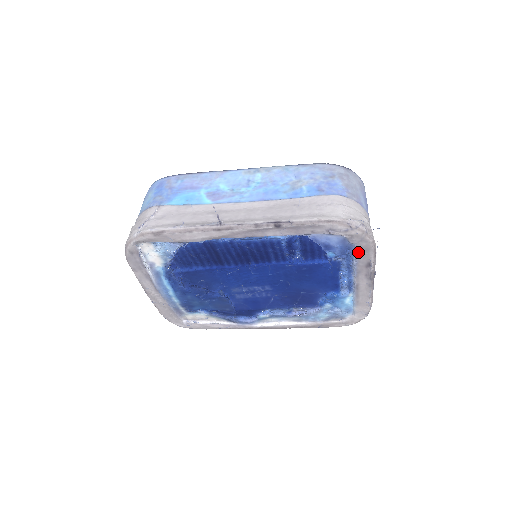
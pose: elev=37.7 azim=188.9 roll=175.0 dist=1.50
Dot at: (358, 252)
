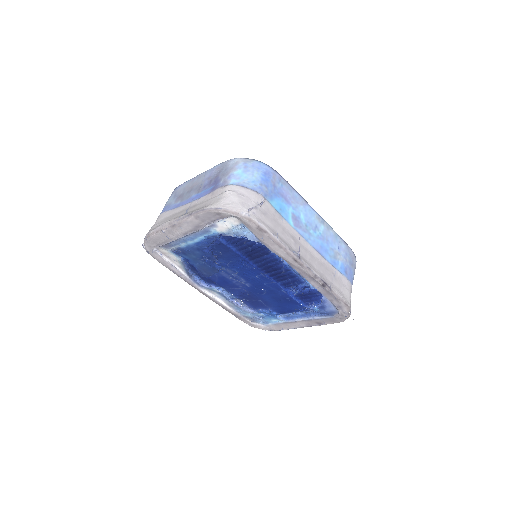
Dot at: (328, 318)
